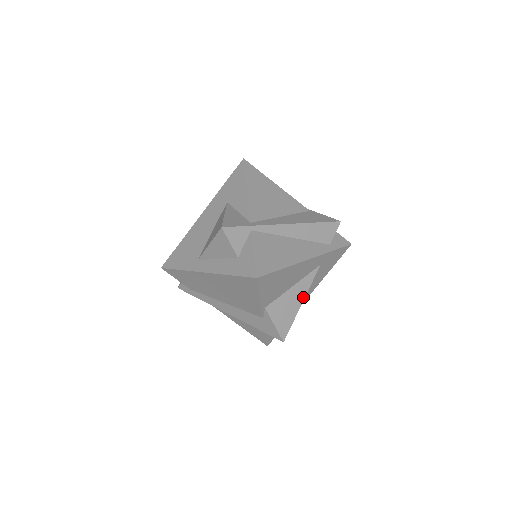
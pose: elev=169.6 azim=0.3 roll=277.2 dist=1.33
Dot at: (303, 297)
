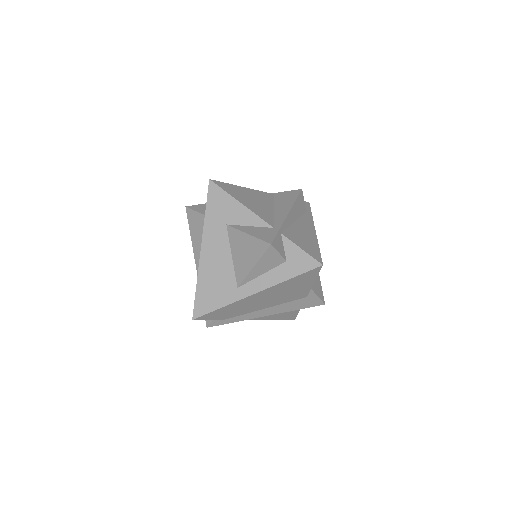
Dot at: occluded
